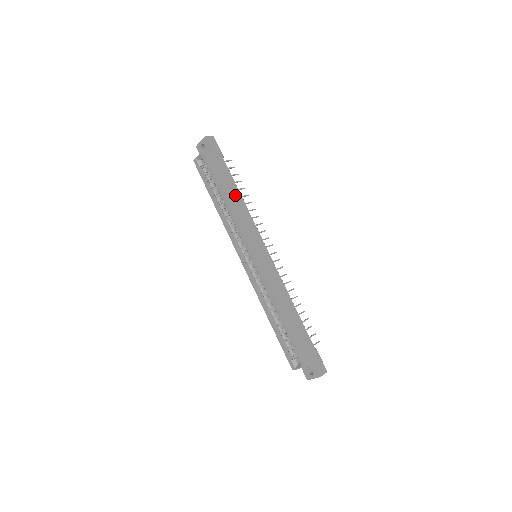
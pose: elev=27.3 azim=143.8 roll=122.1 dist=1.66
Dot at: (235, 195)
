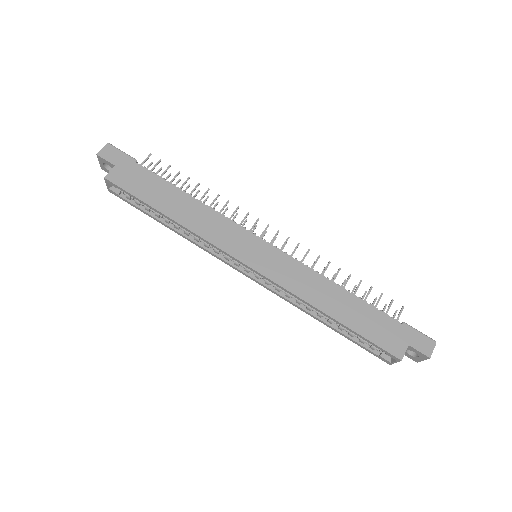
Dot at: (180, 201)
